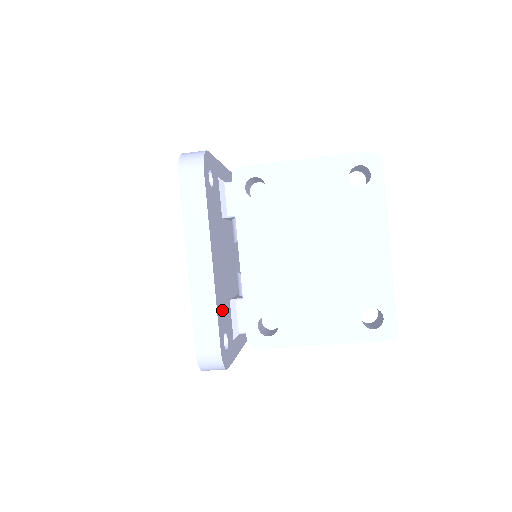
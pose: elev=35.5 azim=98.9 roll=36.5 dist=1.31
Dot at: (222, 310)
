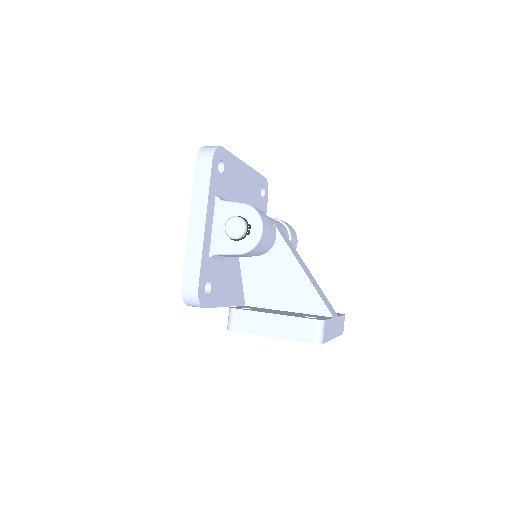
Dot at: occluded
